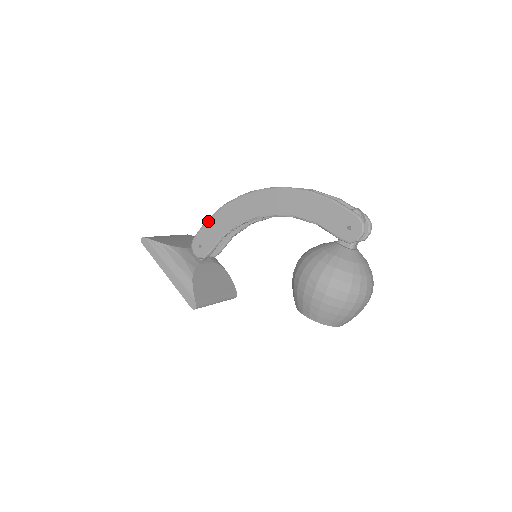
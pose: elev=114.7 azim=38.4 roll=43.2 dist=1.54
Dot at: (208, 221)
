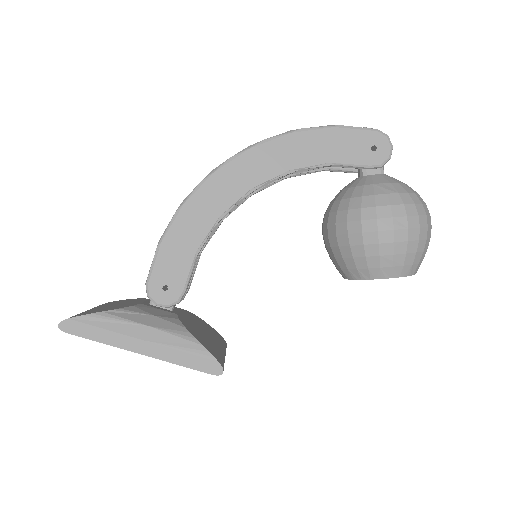
Dot at: (162, 243)
